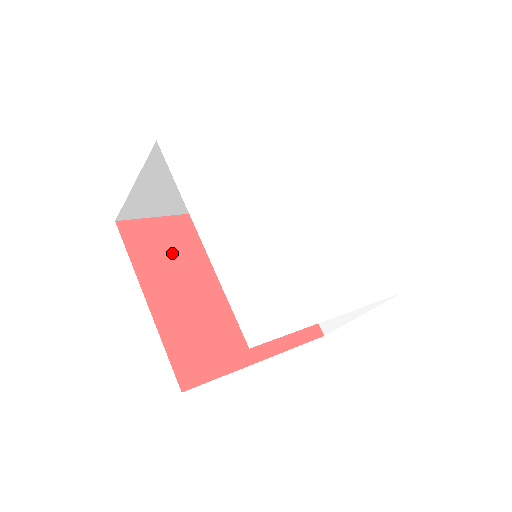
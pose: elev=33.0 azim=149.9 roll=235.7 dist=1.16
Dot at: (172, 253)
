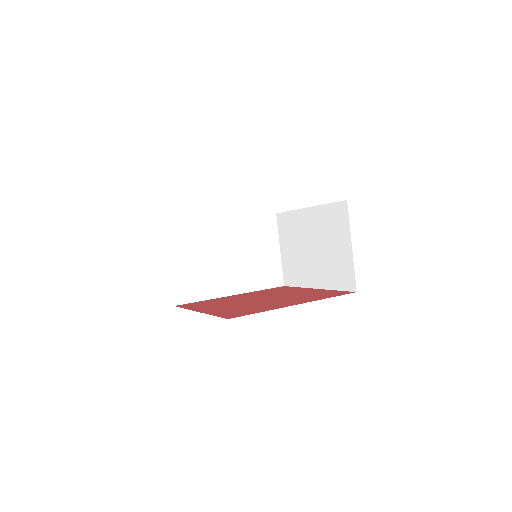
Dot at: (215, 303)
